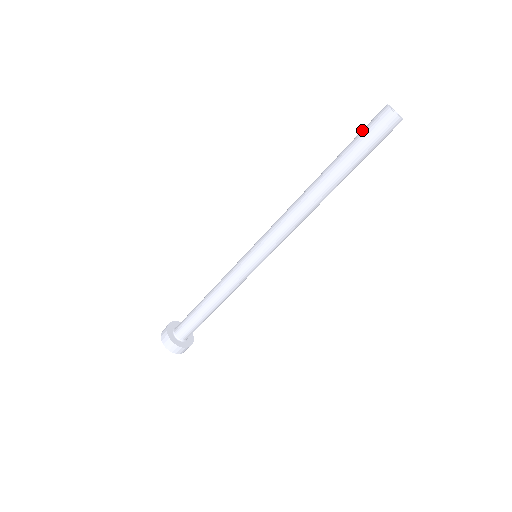
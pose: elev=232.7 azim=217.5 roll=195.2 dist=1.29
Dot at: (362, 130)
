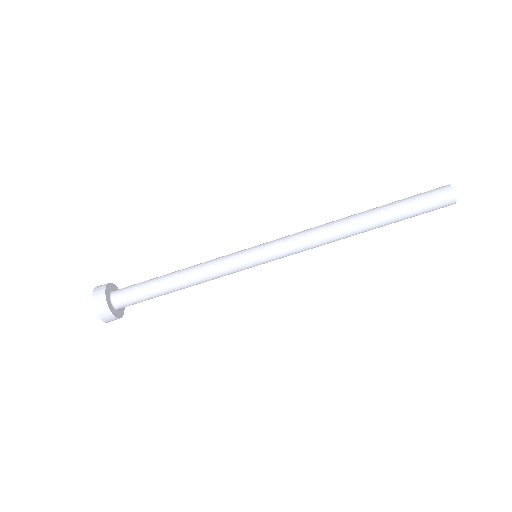
Dot at: occluded
